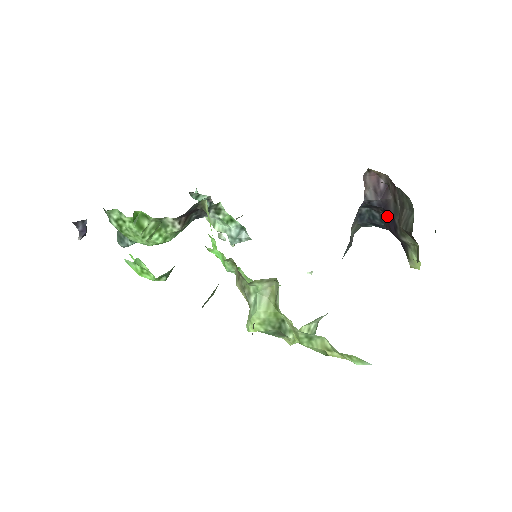
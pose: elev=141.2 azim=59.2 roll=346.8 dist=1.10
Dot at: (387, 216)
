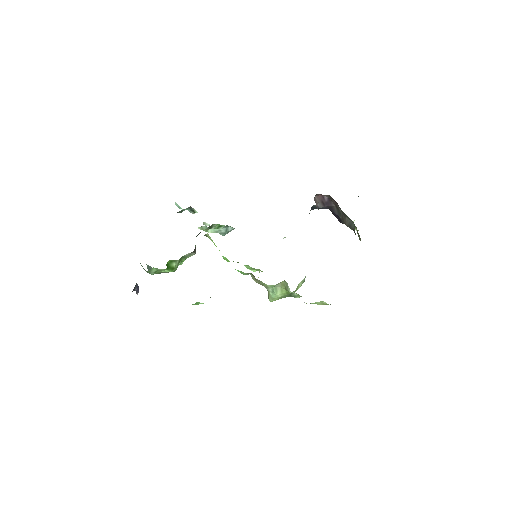
Dot at: (333, 212)
